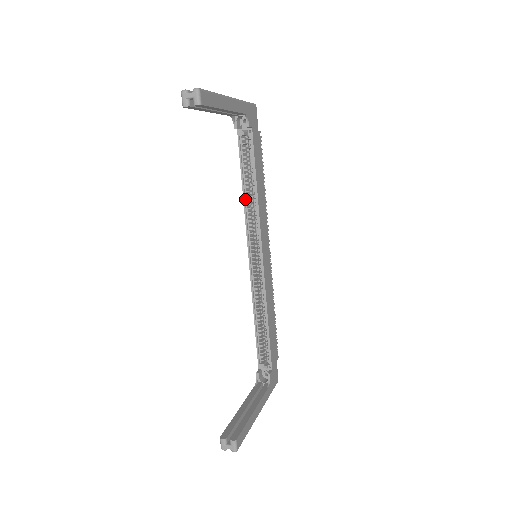
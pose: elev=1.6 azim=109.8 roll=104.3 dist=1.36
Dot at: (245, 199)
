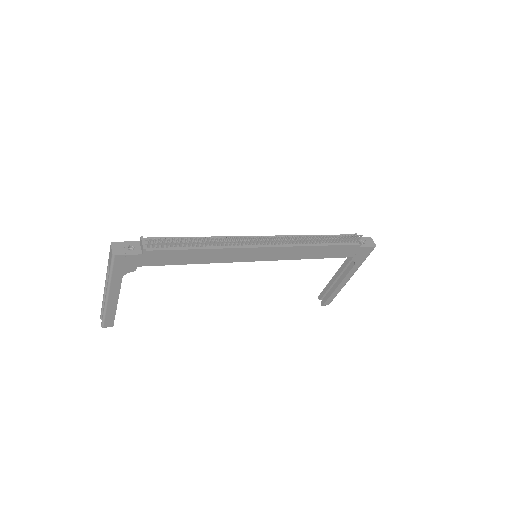
Dot at: occluded
